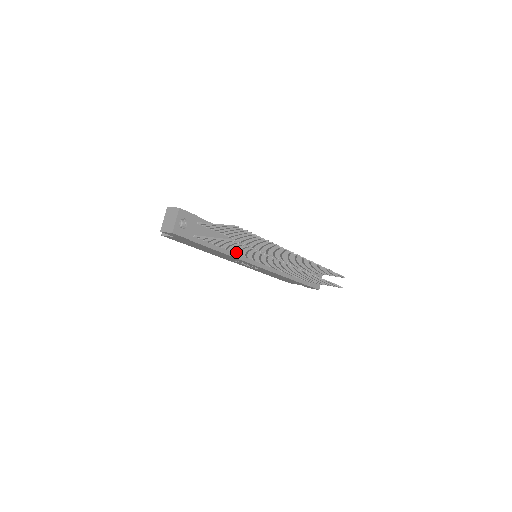
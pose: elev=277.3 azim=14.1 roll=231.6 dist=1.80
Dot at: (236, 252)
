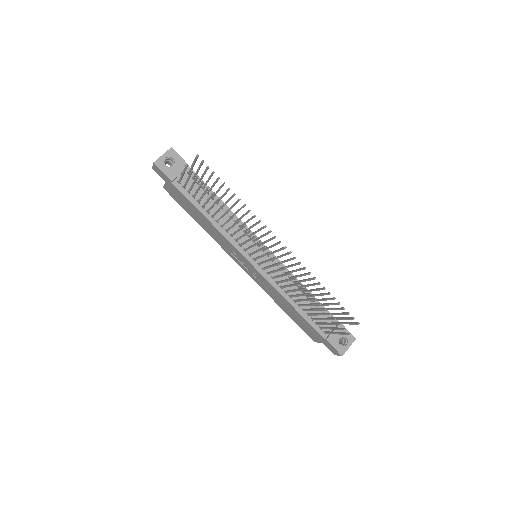
Dot at: (222, 225)
